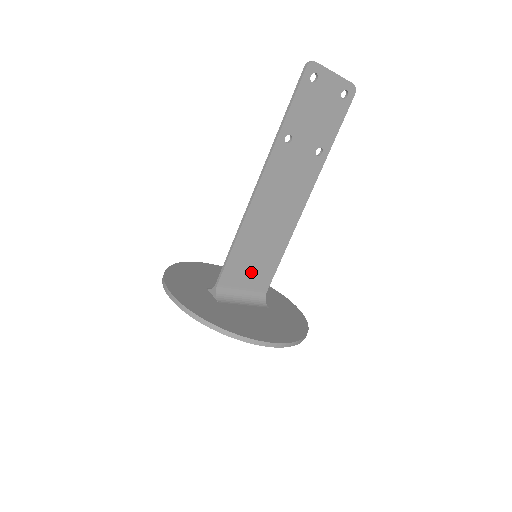
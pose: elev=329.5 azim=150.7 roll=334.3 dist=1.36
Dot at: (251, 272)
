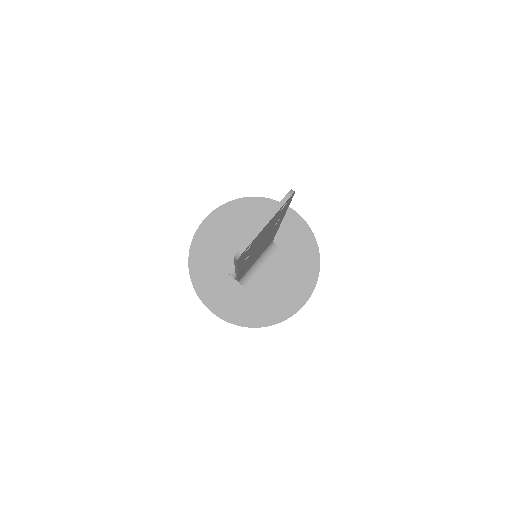
Dot at: occluded
